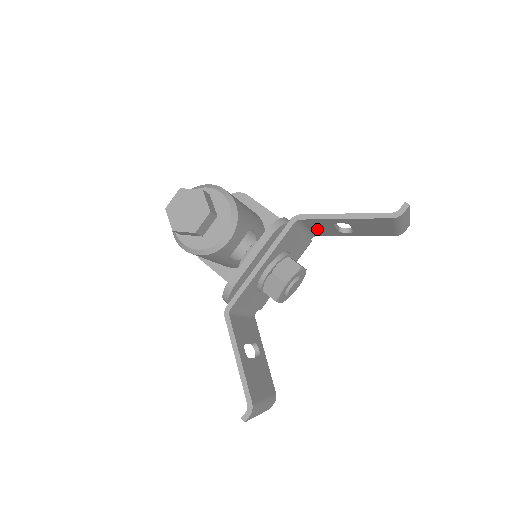
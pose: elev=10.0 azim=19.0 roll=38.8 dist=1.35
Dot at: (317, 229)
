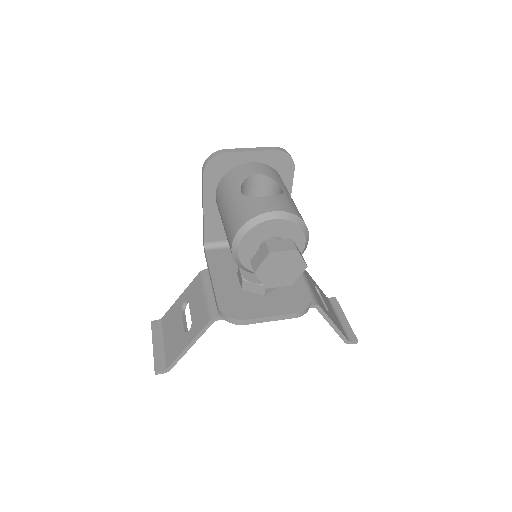
Dot at: occluded
